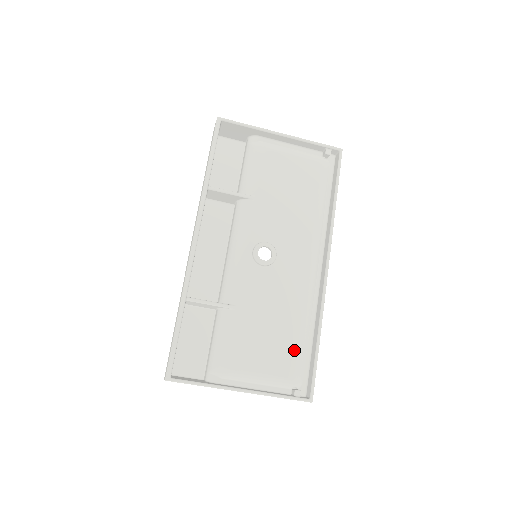
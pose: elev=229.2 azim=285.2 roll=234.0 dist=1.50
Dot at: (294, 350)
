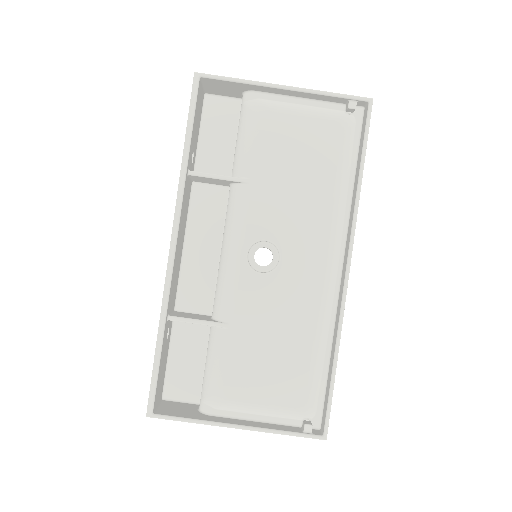
Dot at: (304, 375)
